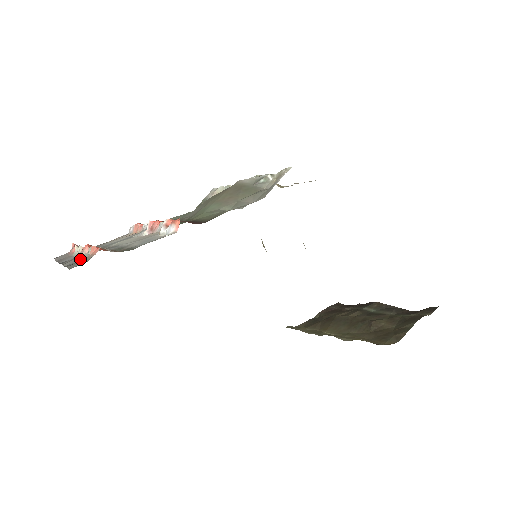
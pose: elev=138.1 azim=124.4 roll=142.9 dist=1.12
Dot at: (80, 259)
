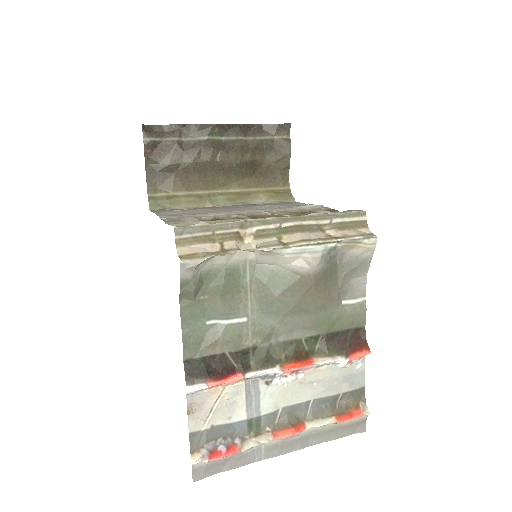
Dot at: (308, 435)
